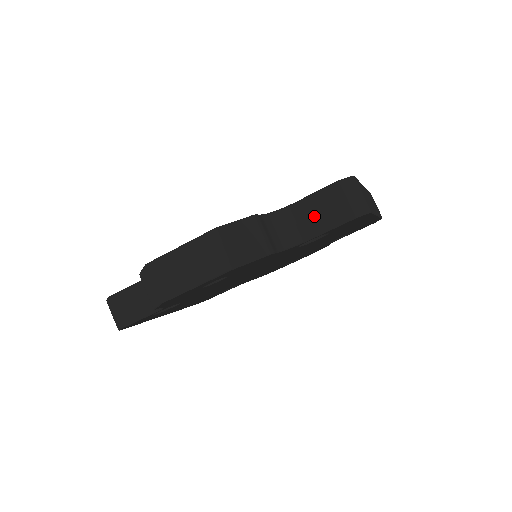
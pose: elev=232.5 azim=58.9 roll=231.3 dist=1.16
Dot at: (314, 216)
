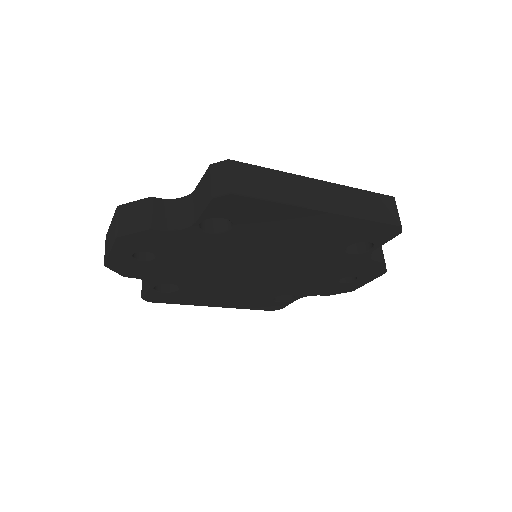
Dot at: (199, 200)
